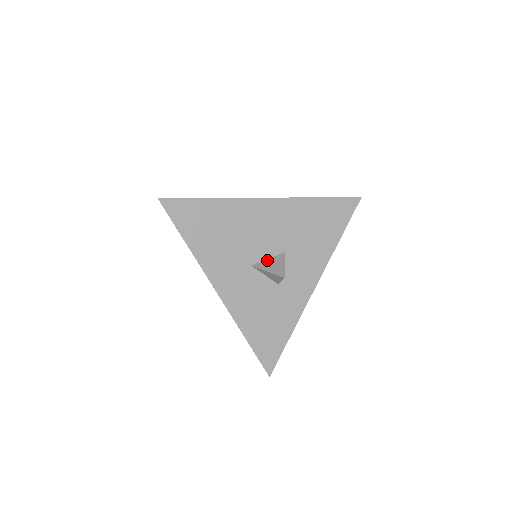
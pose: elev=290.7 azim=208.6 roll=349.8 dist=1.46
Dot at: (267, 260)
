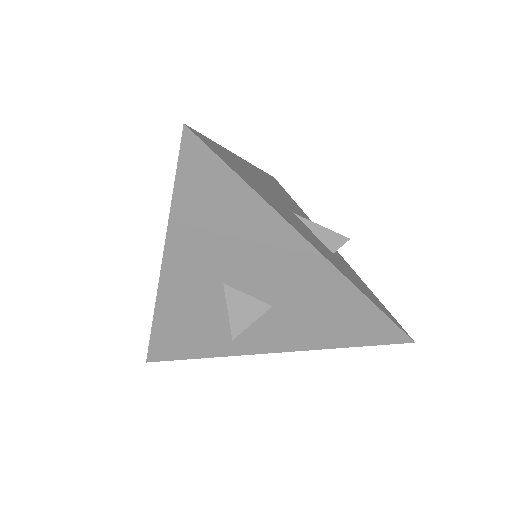
Dot at: (245, 295)
